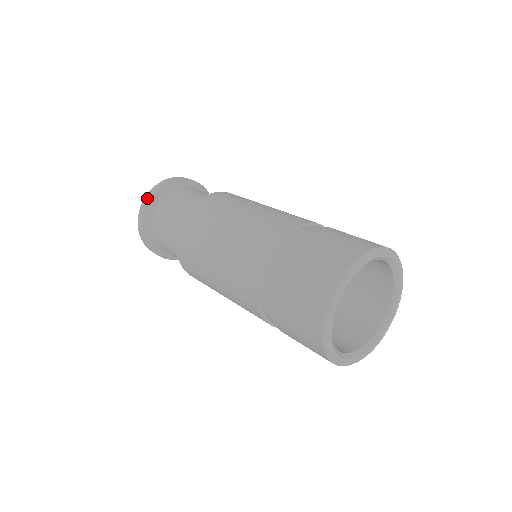
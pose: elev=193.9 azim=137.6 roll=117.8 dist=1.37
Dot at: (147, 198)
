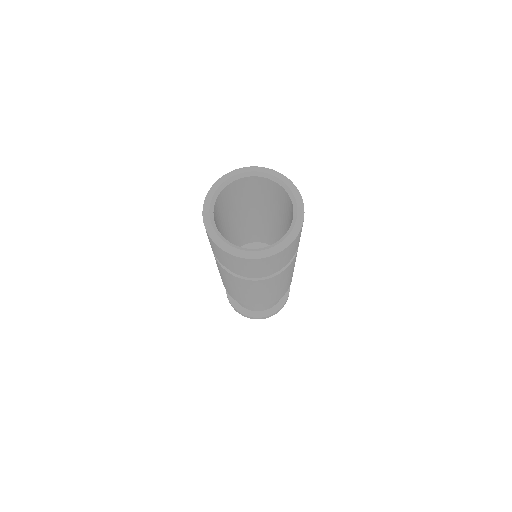
Dot at: occluded
